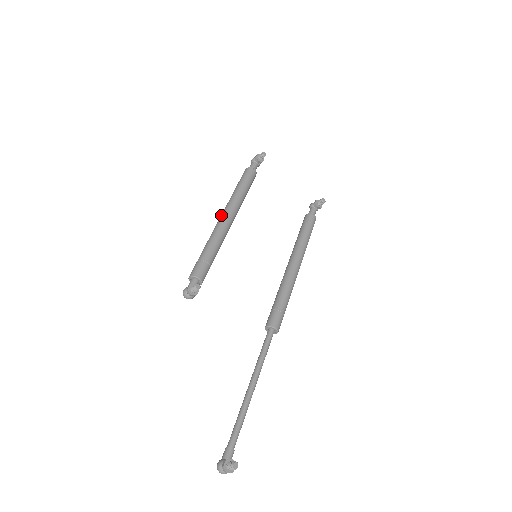
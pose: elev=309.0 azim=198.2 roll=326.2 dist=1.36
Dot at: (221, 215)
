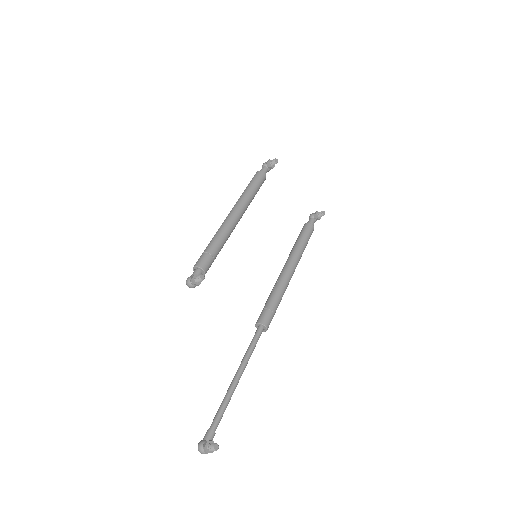
Dot at: (229, 213)
